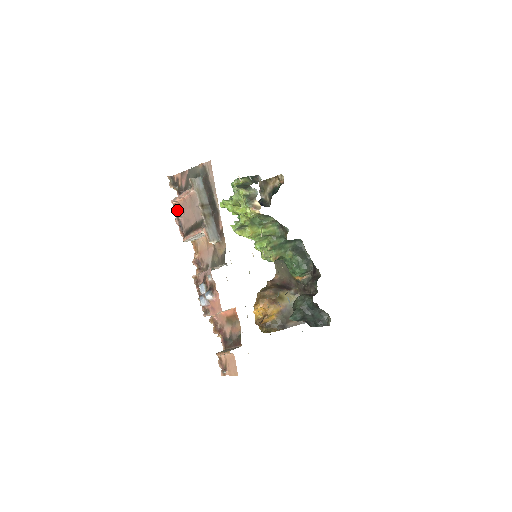
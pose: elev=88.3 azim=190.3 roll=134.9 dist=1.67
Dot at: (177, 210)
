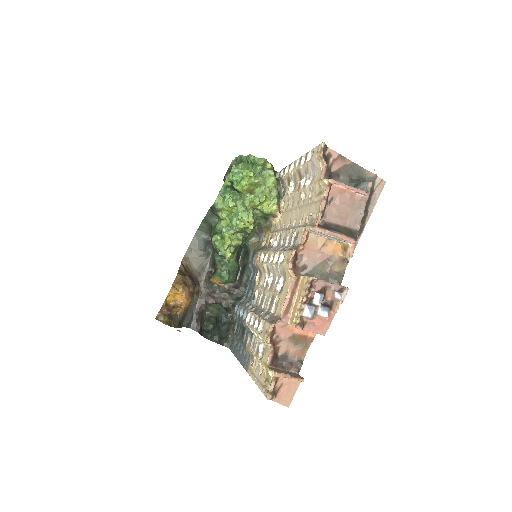
Dot at: (329, 193)
